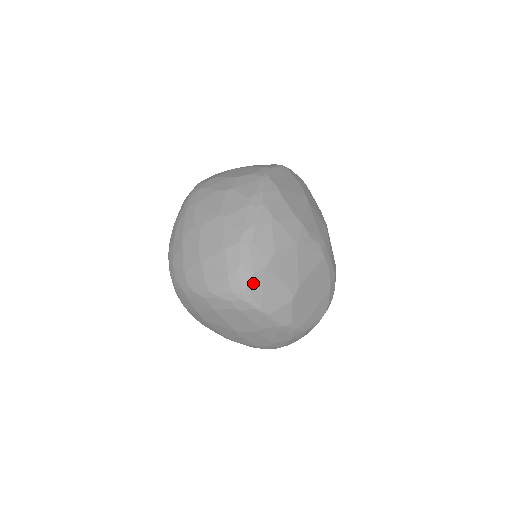
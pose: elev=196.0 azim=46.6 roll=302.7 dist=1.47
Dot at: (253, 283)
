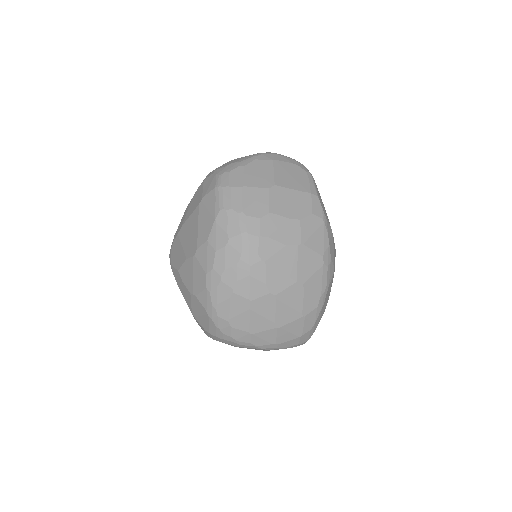
Dot at: (314, 331)
